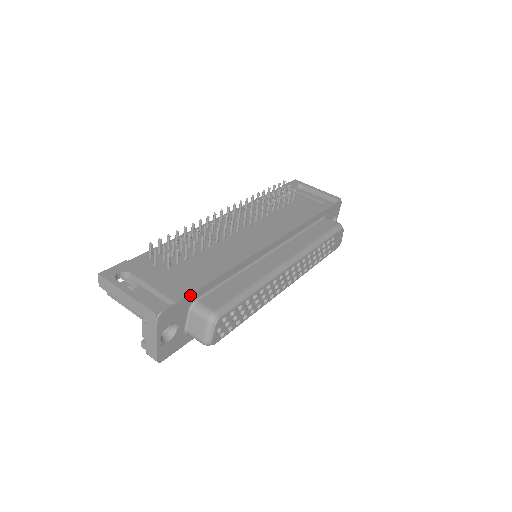
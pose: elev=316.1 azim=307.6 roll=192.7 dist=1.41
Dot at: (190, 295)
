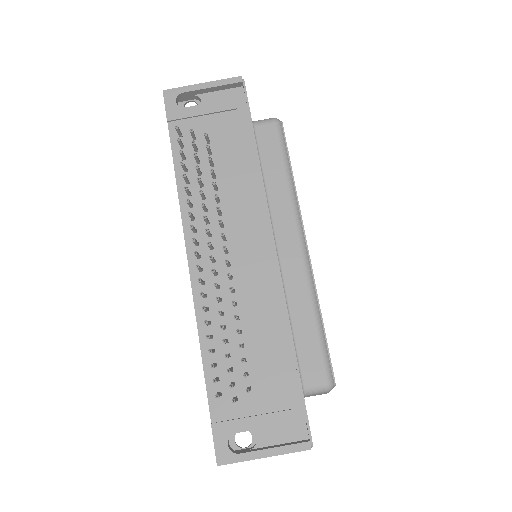
Dot at: (304, 399)
